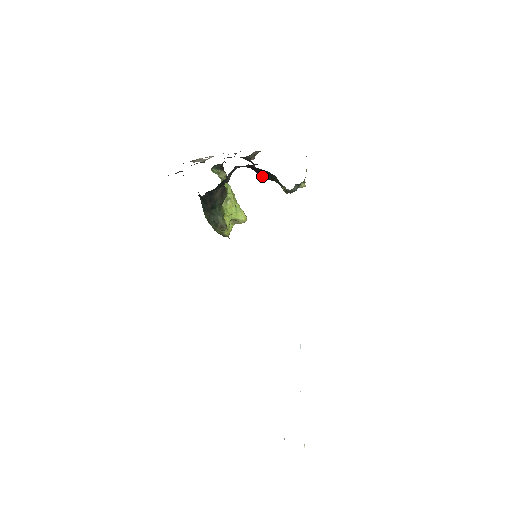
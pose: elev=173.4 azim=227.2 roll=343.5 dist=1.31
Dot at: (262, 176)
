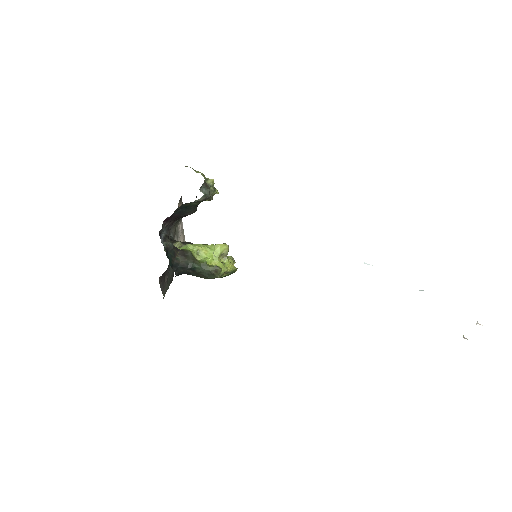
Dot at: (187, 214)
